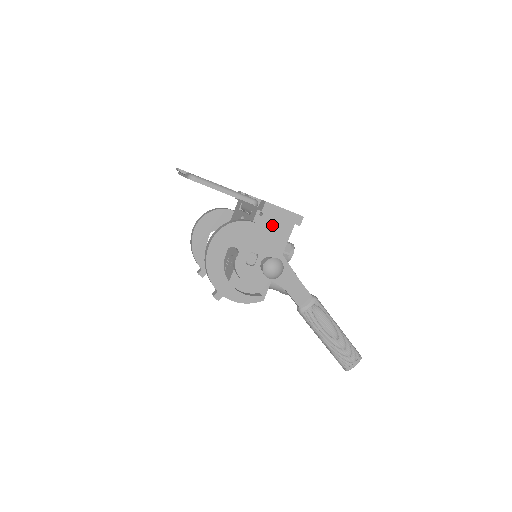
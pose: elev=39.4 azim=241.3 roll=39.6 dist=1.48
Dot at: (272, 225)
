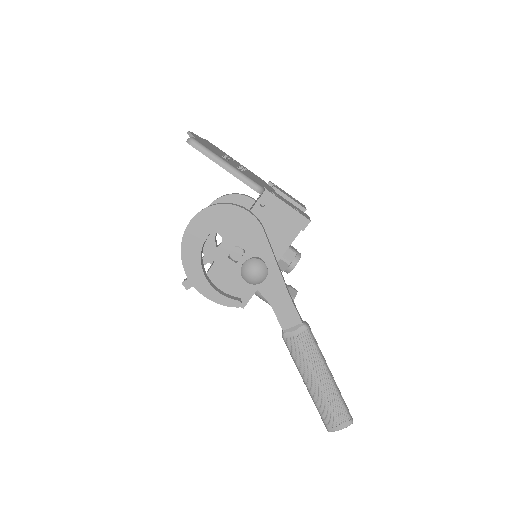
Dot at: (273, 222)
